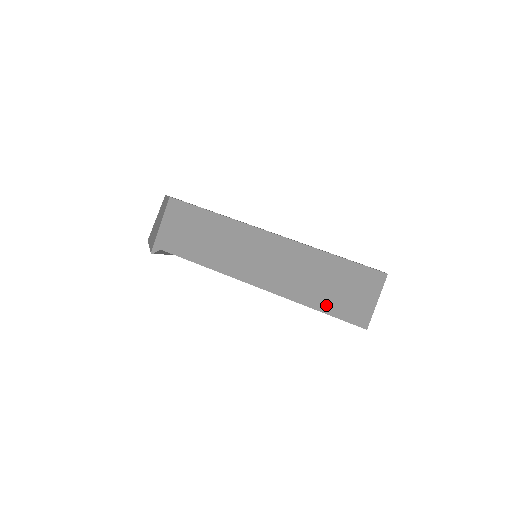
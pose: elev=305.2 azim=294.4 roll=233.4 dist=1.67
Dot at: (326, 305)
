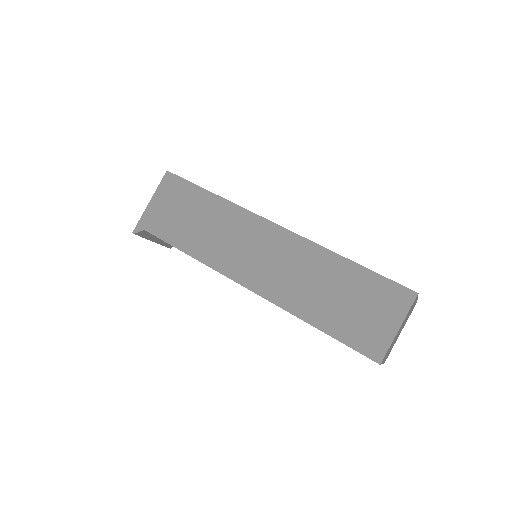
Dot at: (330, 323)
